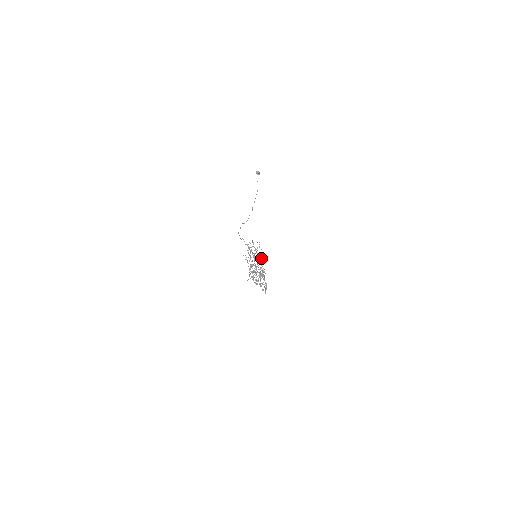
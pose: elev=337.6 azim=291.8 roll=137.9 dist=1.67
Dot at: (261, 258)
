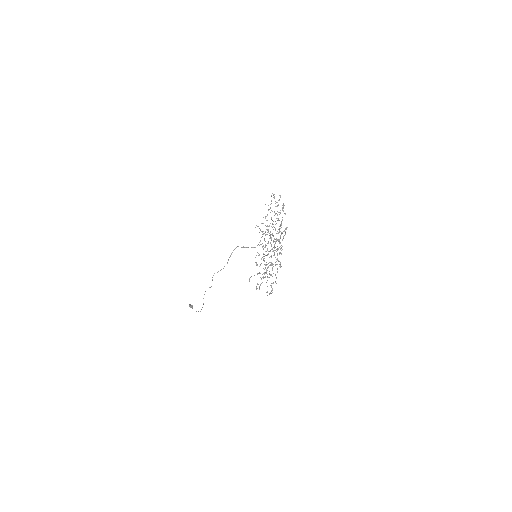
Dot at: occluded
